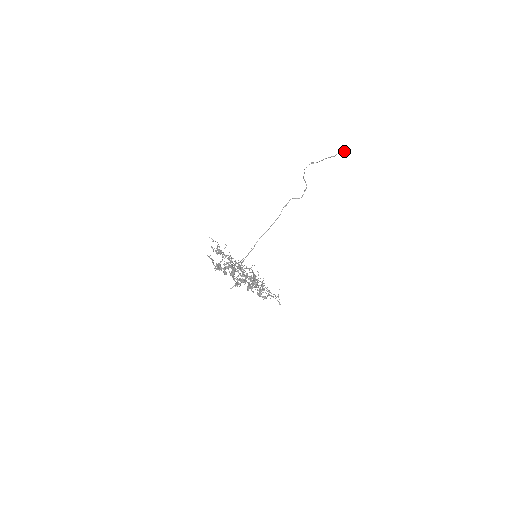
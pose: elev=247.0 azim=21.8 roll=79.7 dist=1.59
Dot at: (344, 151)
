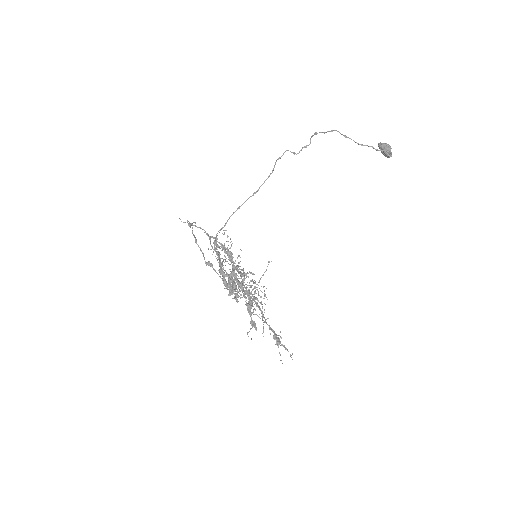
Dot at: occluded
